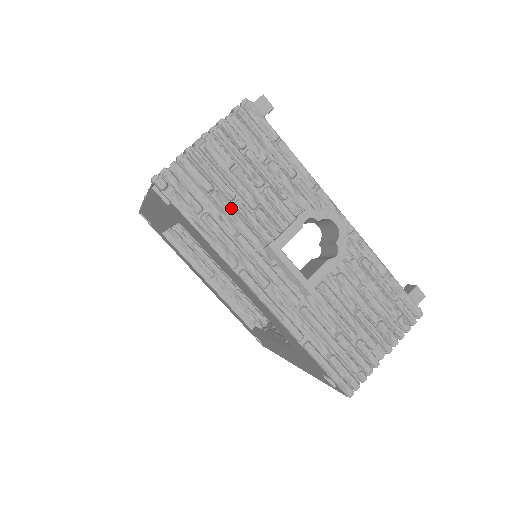
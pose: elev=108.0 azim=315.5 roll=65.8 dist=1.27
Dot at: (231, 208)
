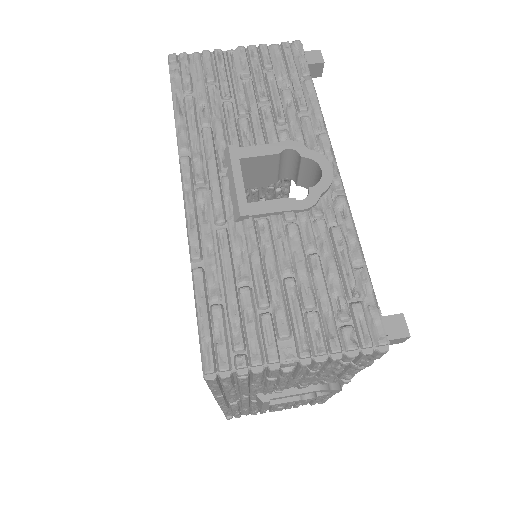
Dot at: (219, 104)
